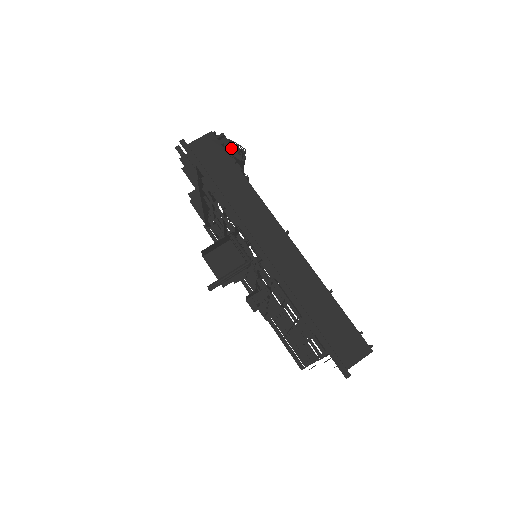
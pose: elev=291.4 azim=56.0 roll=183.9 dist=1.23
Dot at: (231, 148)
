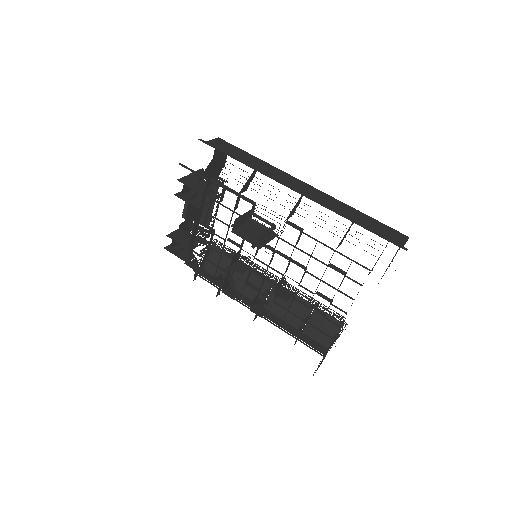
Dot at: occluded
